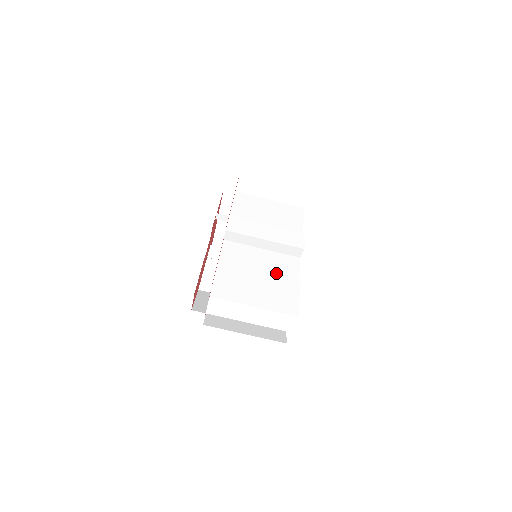
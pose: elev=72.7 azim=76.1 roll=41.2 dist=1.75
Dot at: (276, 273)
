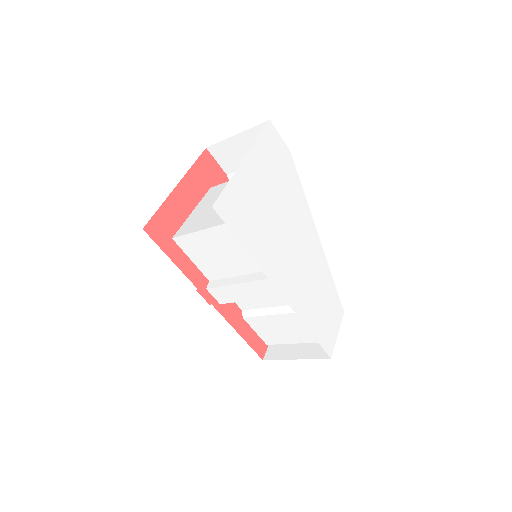
Dot at: (288, 305)
